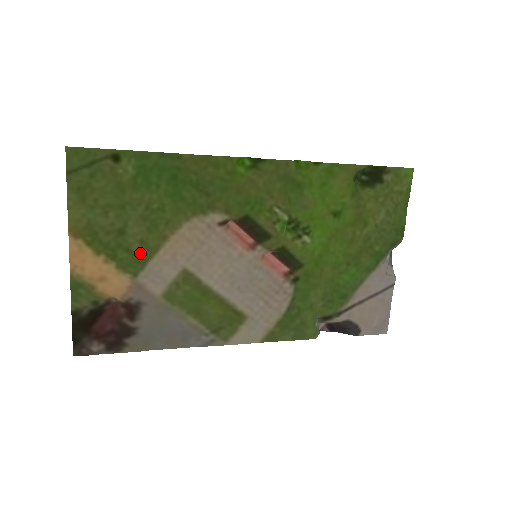
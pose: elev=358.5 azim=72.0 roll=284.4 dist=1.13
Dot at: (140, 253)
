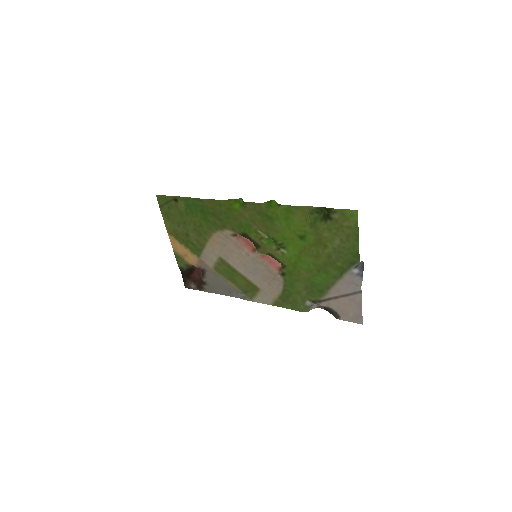
Dot at: (198, 246)
